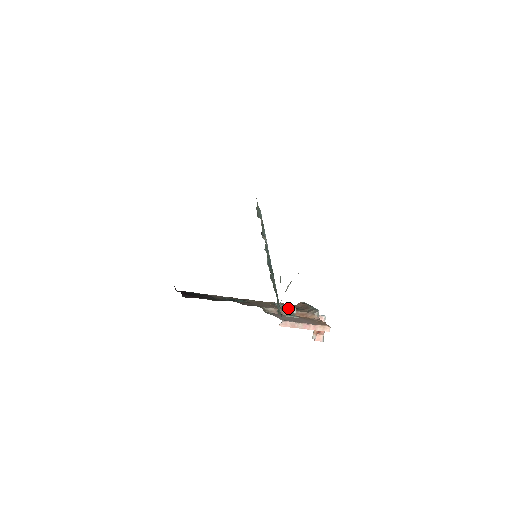
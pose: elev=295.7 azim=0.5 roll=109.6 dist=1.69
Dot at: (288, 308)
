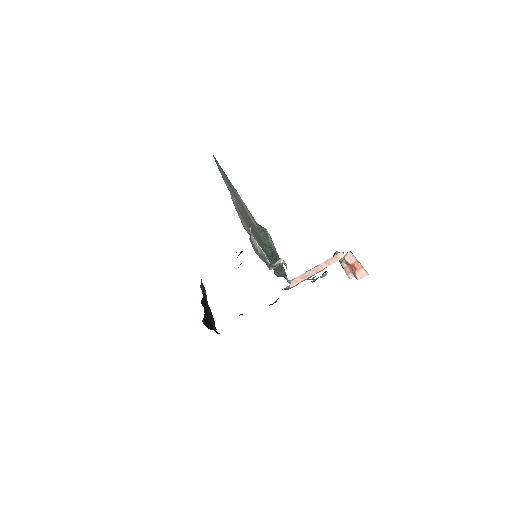
Dot at: (274, 264)
